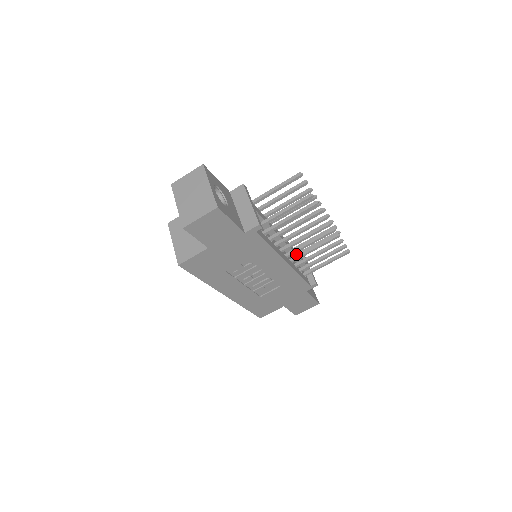
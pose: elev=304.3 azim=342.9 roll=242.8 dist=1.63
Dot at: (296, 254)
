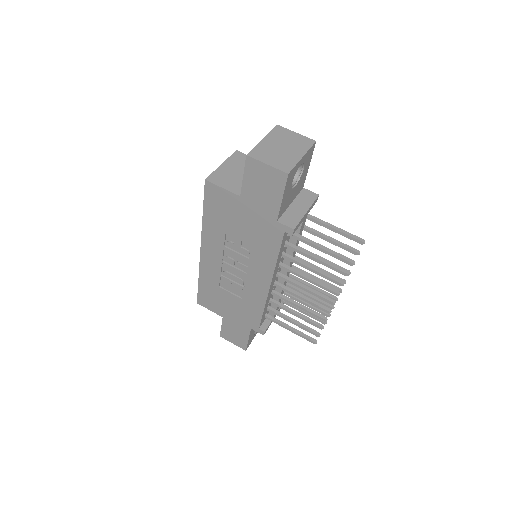
Dot at: (281, 293)
